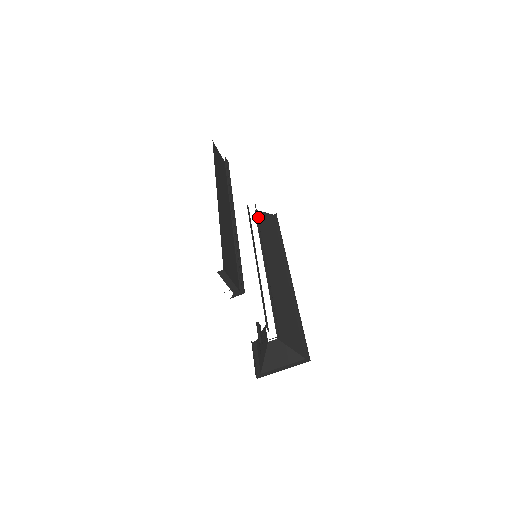
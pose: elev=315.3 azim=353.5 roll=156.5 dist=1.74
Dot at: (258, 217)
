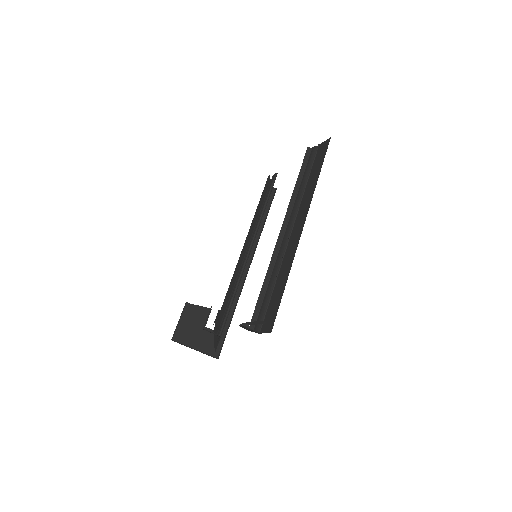
Dot at: (266, 185)
